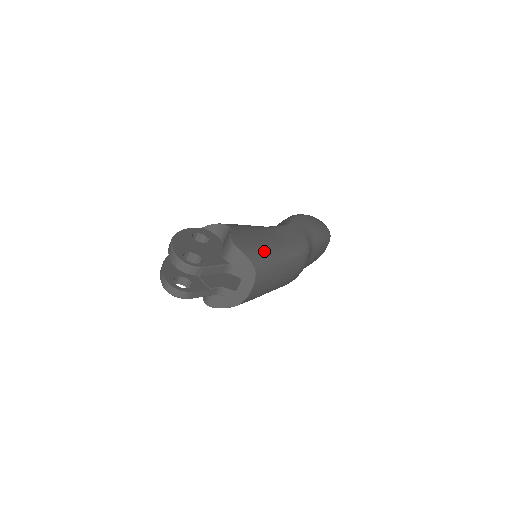
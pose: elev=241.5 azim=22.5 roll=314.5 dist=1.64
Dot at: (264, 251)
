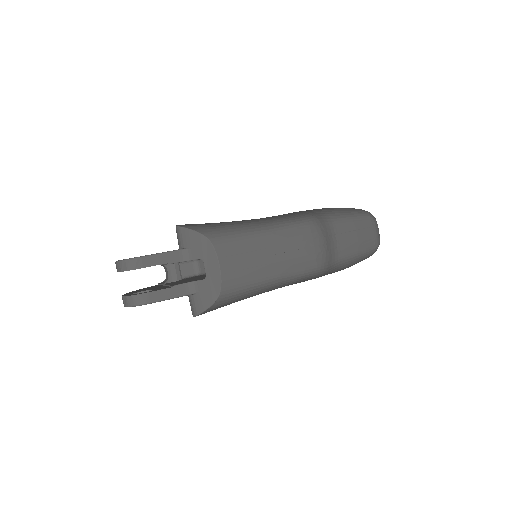
Dot at: (226, 225)
